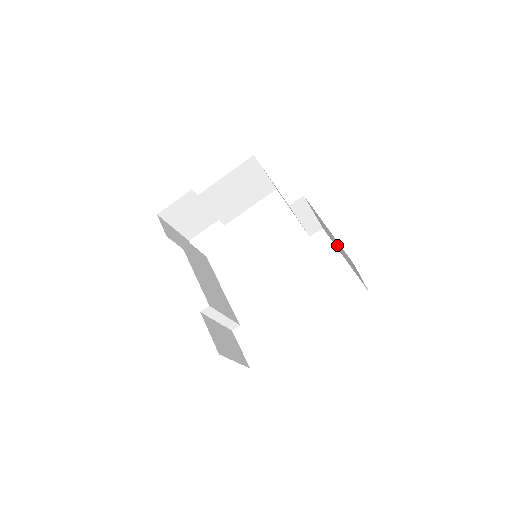
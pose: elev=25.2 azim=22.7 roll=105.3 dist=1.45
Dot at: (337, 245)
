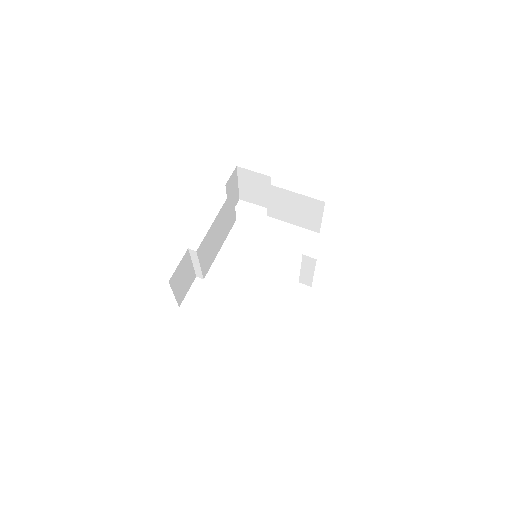
Dot at: occluded
